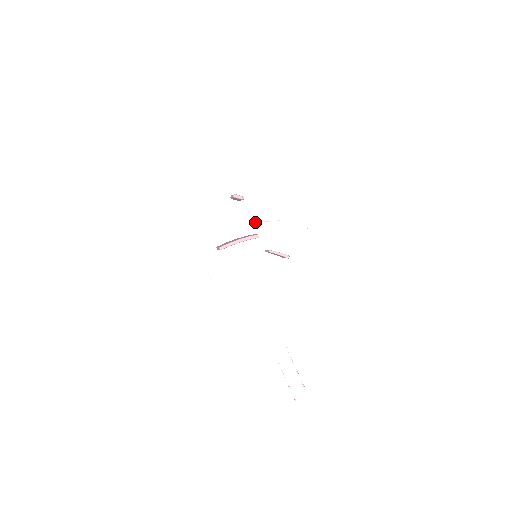
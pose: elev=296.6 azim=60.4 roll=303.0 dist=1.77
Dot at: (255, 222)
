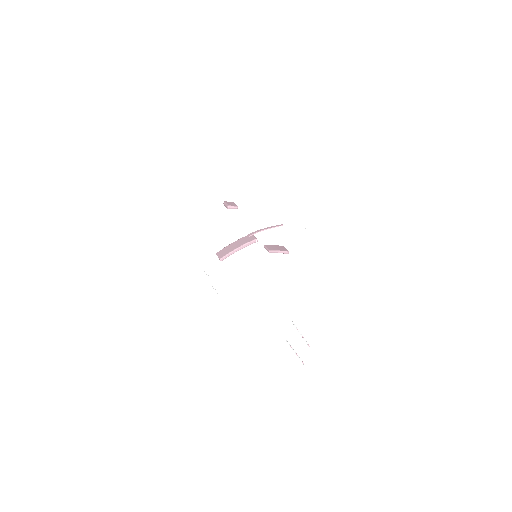
Dot at: (252, 233)
